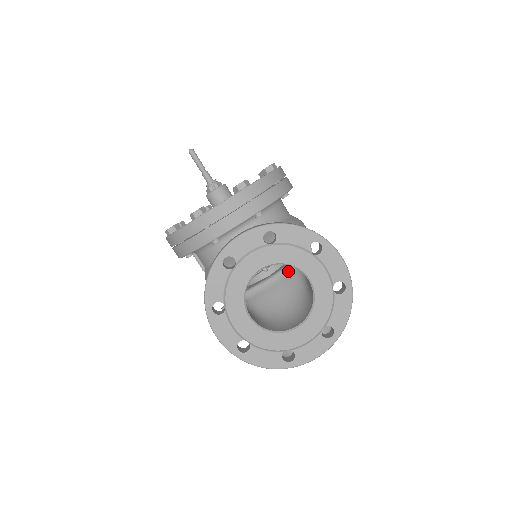
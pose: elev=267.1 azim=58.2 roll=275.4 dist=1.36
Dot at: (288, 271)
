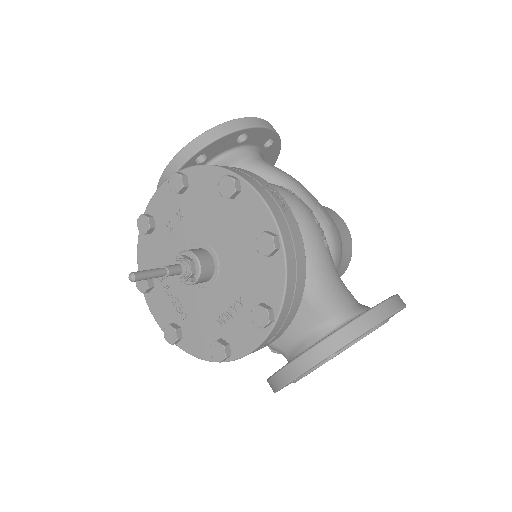
Dot at: occluded
